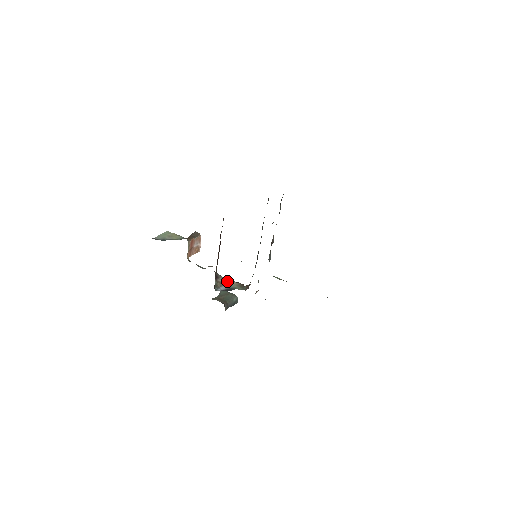
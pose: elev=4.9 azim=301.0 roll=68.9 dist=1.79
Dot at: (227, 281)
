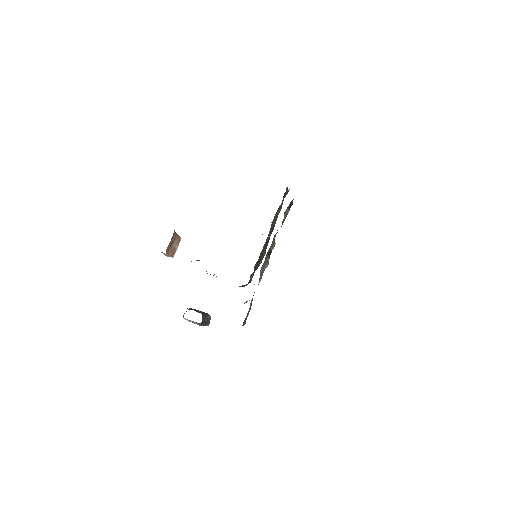
Dot at: occluded
